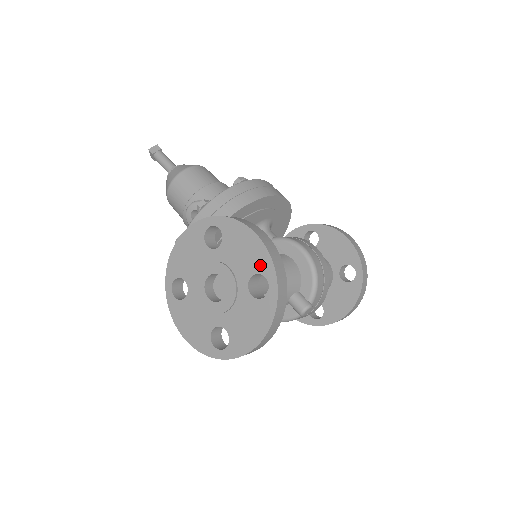
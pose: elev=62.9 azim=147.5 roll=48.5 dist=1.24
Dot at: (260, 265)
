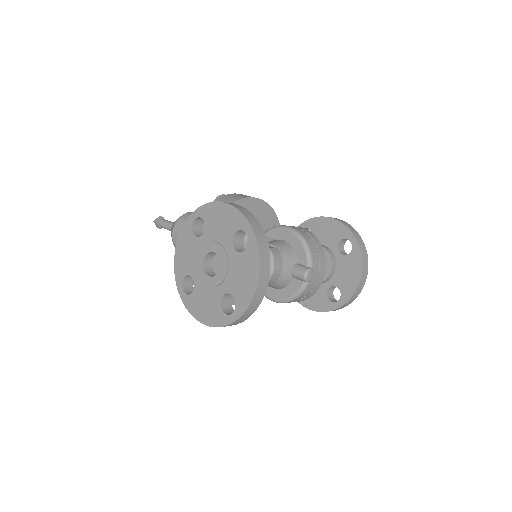
Dot at: (236, 224)
